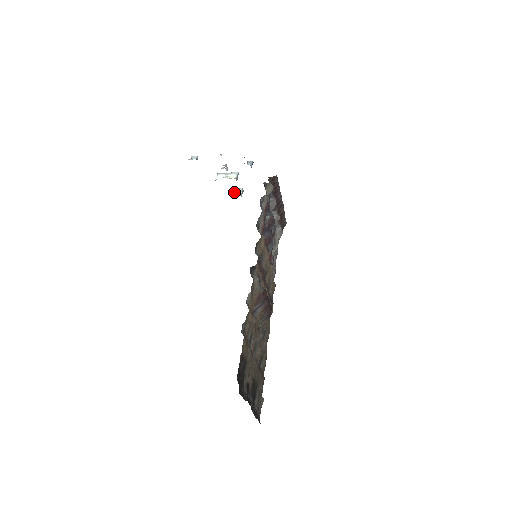
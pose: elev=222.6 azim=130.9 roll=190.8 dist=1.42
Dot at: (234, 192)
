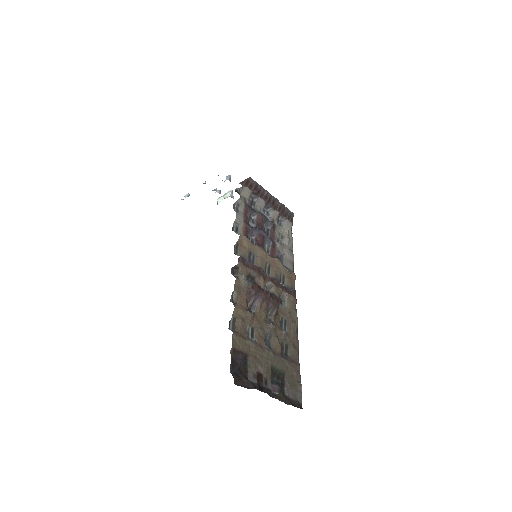
Dot at: occluded
